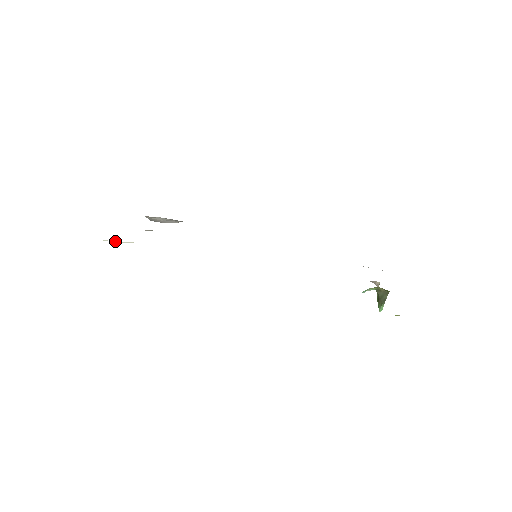
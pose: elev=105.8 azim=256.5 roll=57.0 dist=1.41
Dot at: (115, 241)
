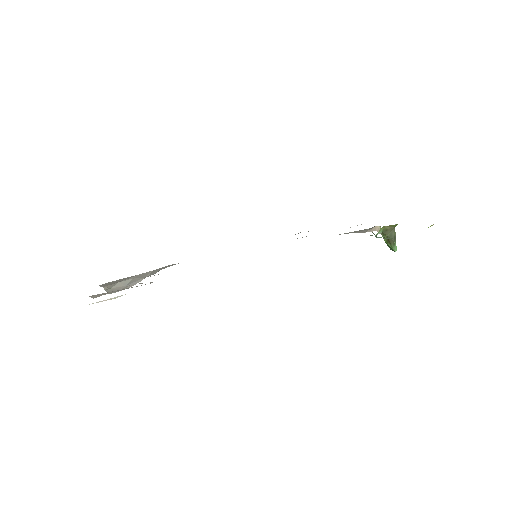
Dot at: (105, 300)
